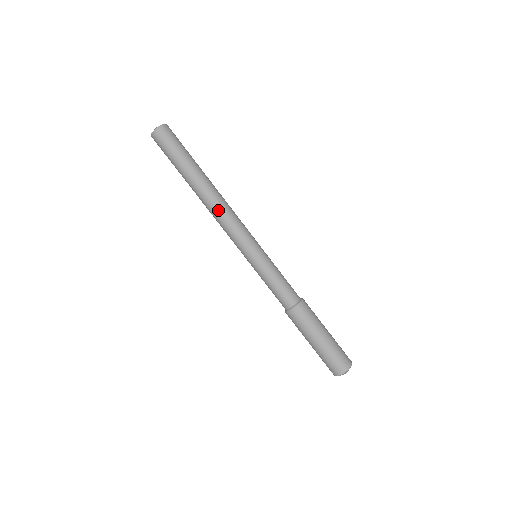
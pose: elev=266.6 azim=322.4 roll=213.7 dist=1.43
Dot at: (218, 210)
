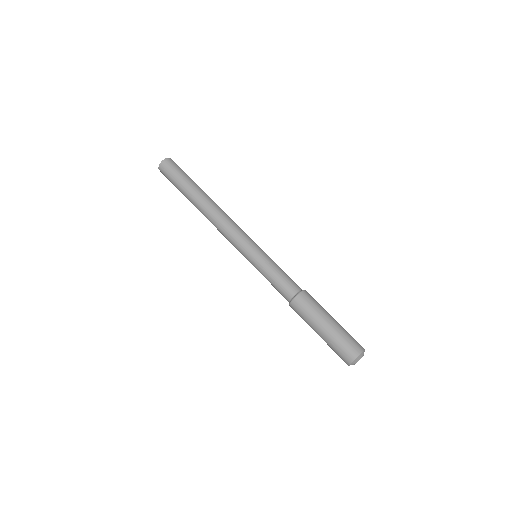
Dot at: (223, 214)
